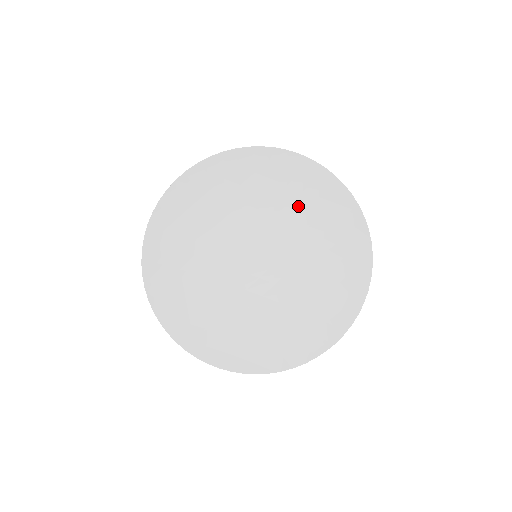
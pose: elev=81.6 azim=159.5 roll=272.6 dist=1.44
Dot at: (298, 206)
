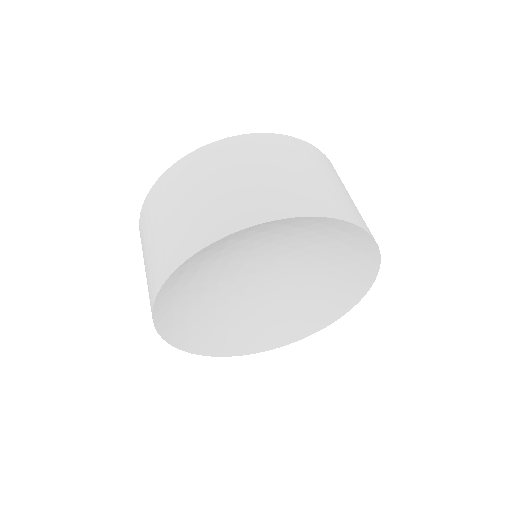
Dot at: (324, 247)
